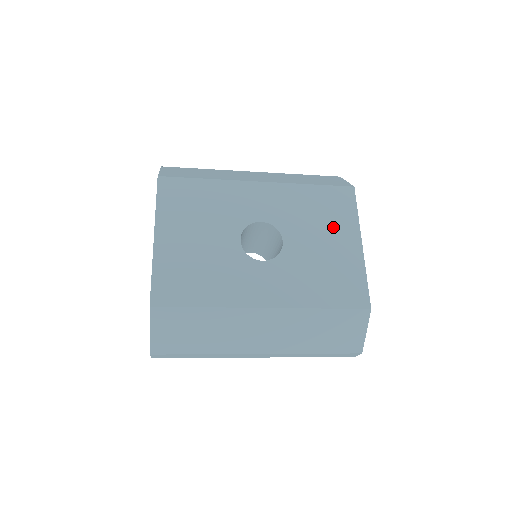
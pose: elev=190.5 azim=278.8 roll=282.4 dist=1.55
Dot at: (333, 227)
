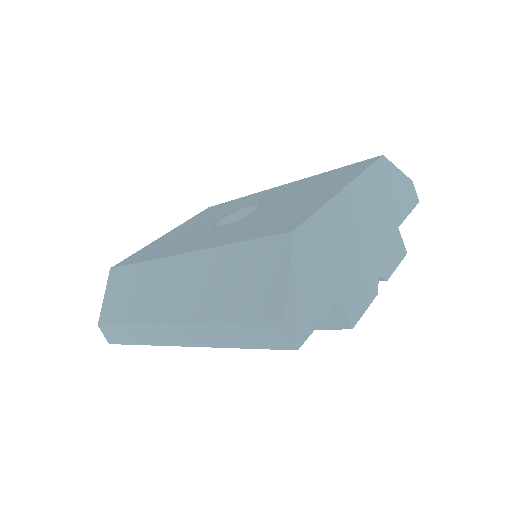
Dot at: (322, 187)
